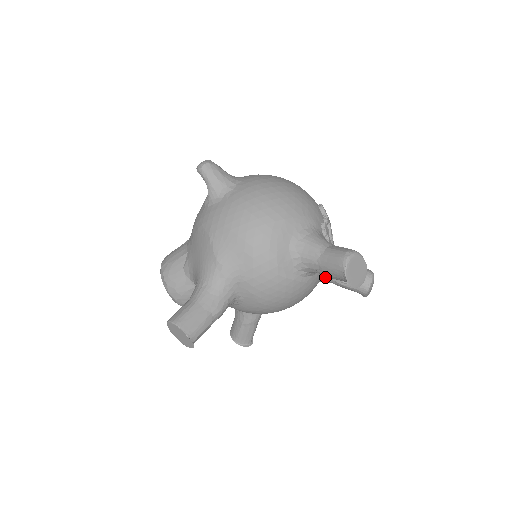
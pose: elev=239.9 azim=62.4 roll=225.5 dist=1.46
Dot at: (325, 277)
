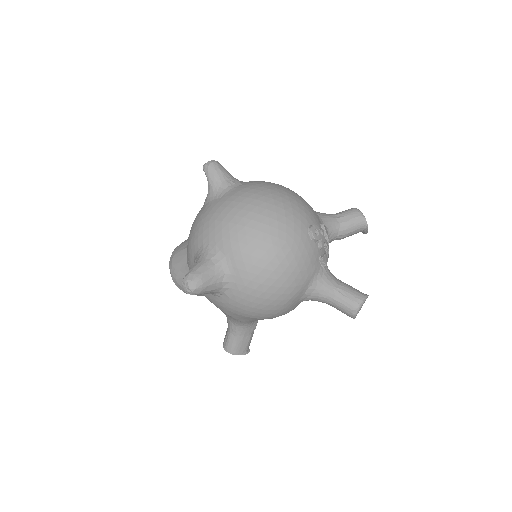
Dot at: occluded
